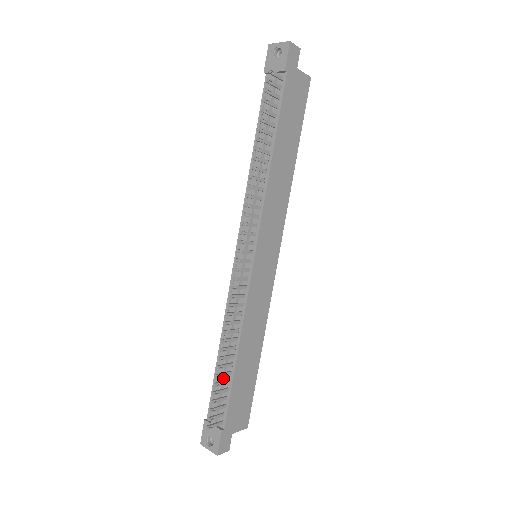
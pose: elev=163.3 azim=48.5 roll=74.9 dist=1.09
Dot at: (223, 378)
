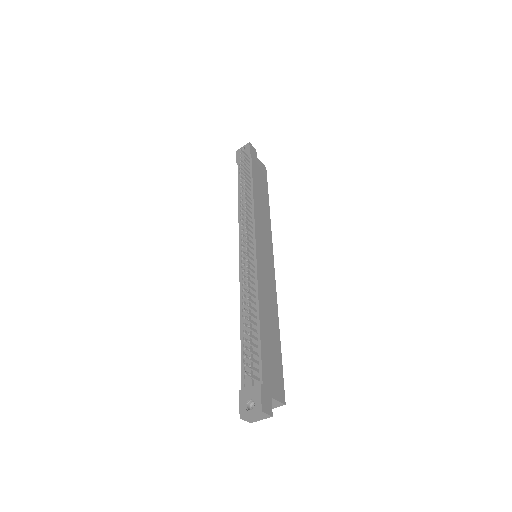
Dot at: (250, 340)
